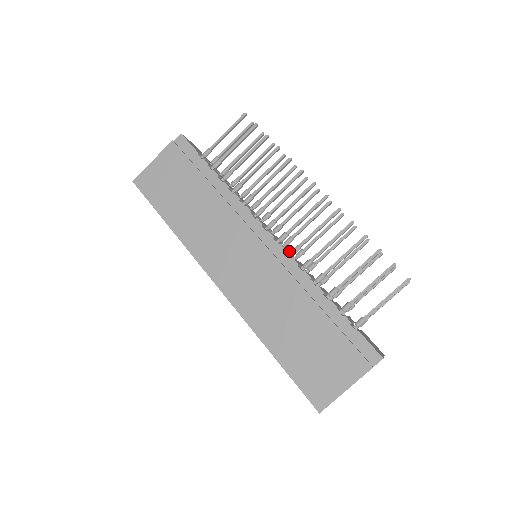
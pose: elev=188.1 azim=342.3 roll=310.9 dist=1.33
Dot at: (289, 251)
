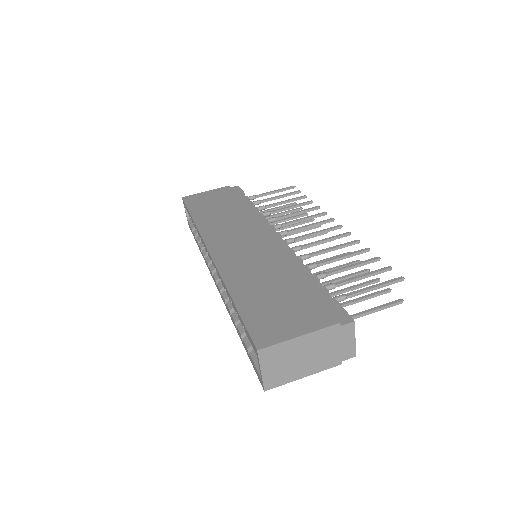
Dot at: occluded
